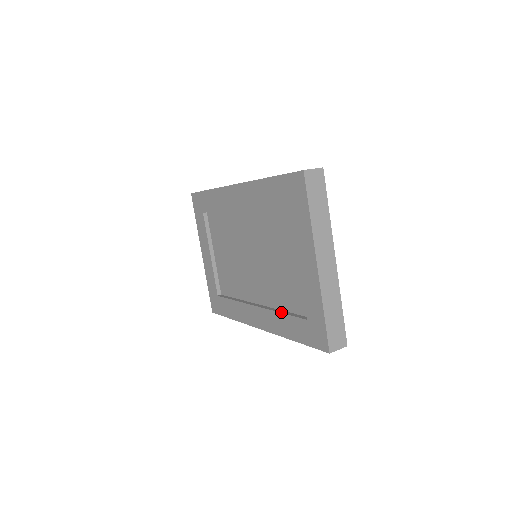
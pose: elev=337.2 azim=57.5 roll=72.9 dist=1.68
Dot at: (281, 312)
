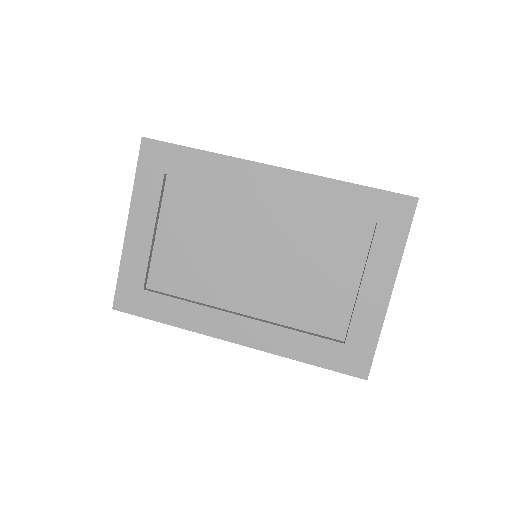
Dot at: (296, 330)
